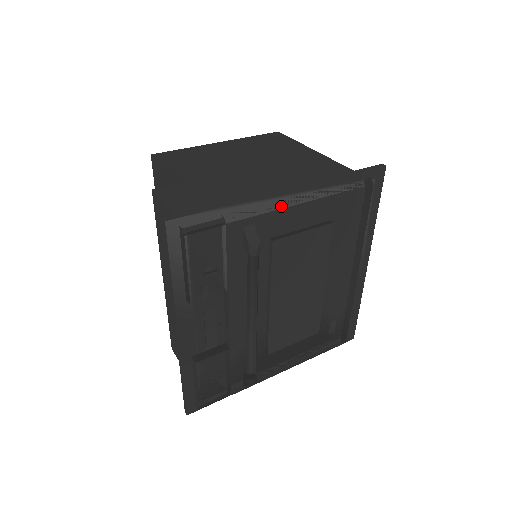
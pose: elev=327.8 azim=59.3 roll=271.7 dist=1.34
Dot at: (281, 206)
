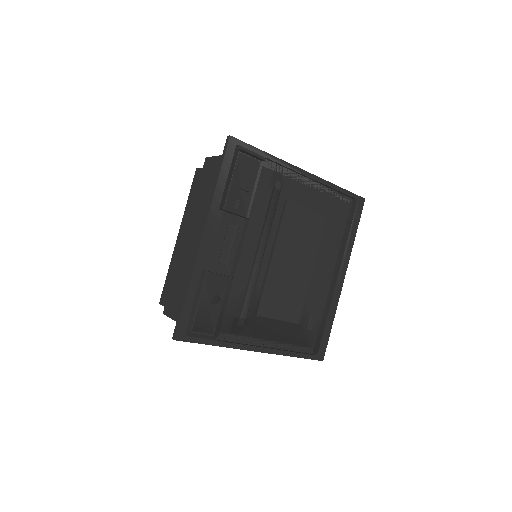
Dot at: (298, 179)
